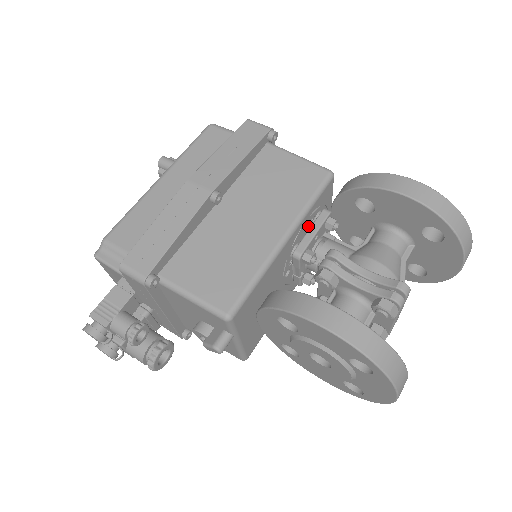
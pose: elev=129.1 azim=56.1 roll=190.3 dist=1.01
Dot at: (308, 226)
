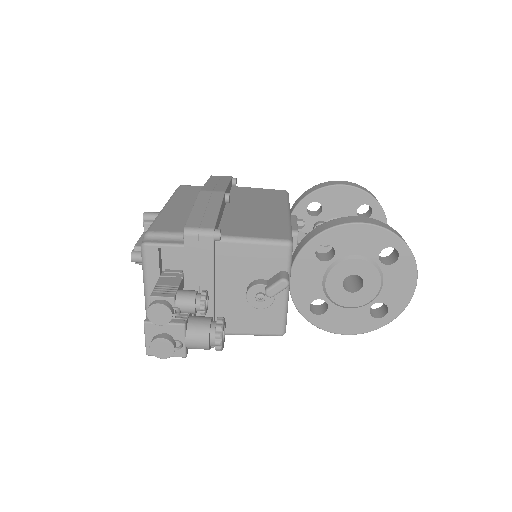
Dot at: occluded
